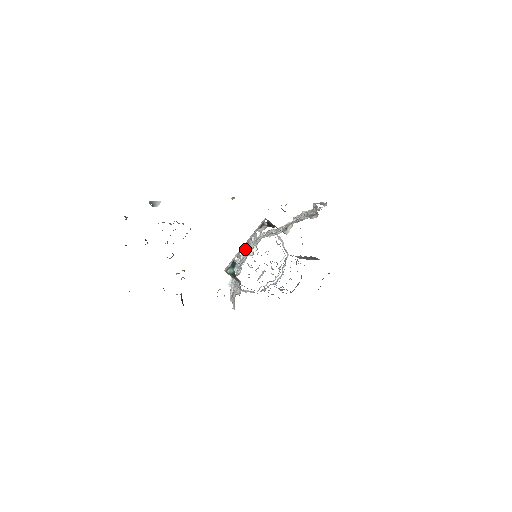
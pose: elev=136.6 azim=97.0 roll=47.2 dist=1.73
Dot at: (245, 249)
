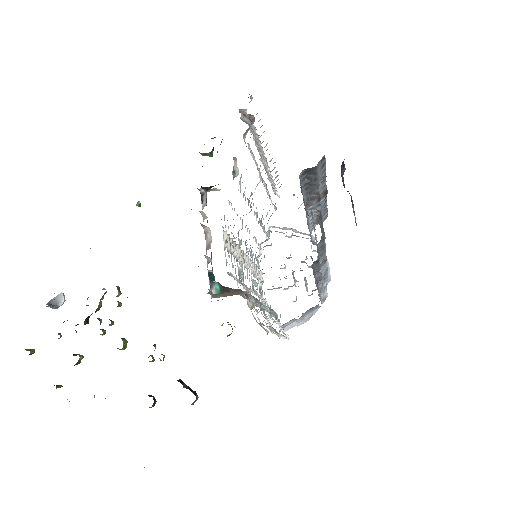
Dot at: (207, 244)
